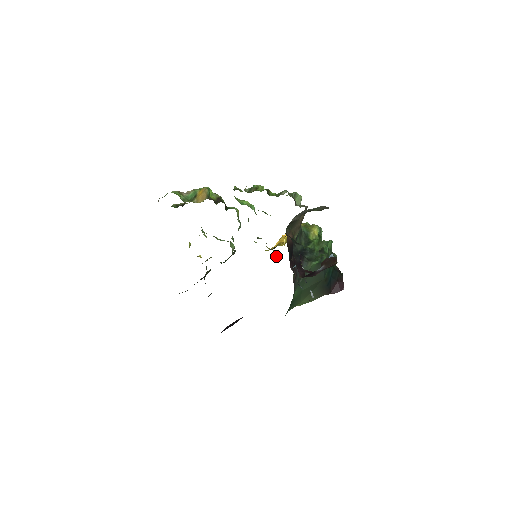
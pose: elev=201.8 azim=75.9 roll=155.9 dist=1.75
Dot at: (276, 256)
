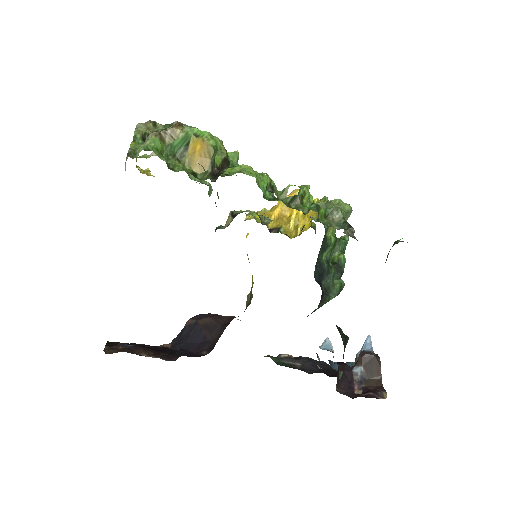
Dot at: occluded
